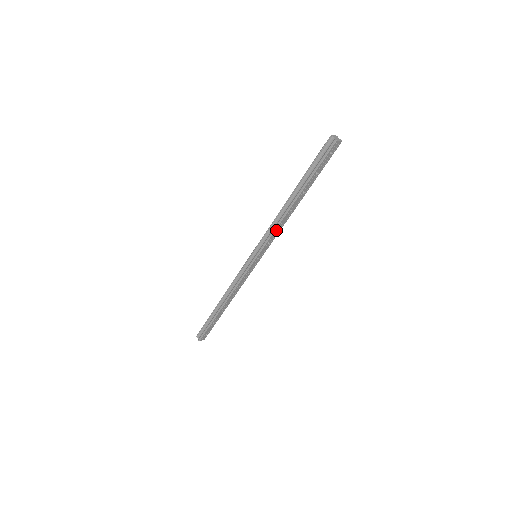
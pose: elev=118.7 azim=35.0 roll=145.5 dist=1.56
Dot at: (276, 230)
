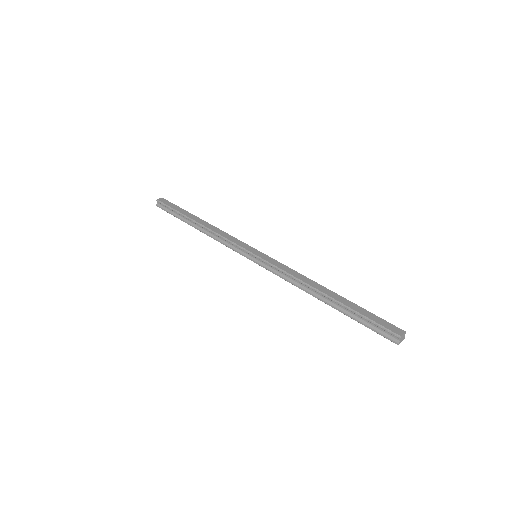
Dot at: (288, 280)
